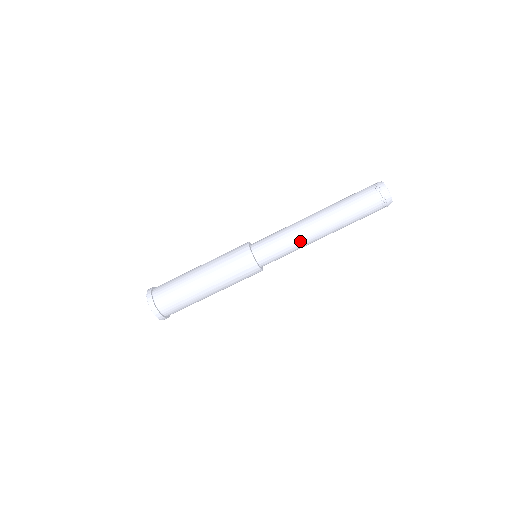
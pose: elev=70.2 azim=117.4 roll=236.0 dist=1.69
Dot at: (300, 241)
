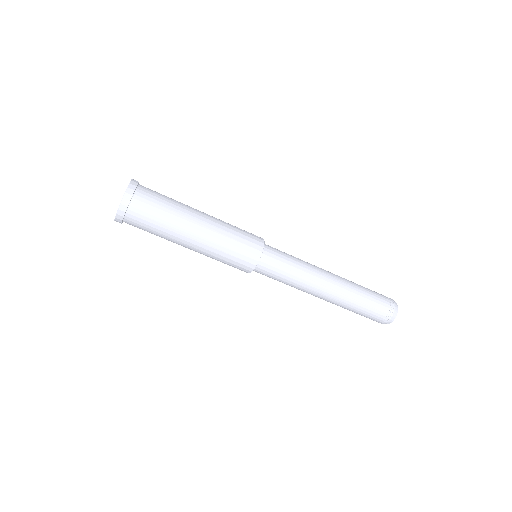
Dot at: (303, 286)
